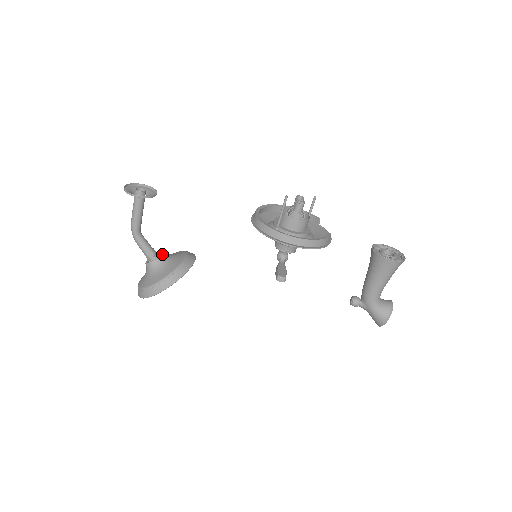
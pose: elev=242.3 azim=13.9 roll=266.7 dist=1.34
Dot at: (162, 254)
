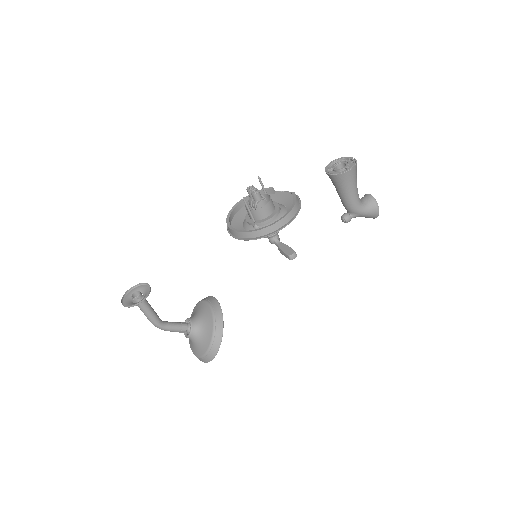
Dot at: (191, 320)
